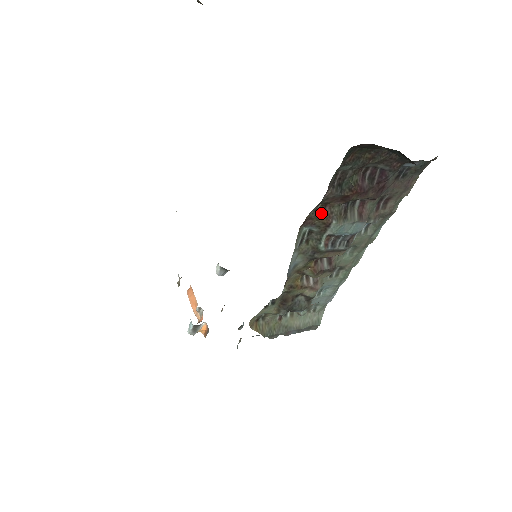
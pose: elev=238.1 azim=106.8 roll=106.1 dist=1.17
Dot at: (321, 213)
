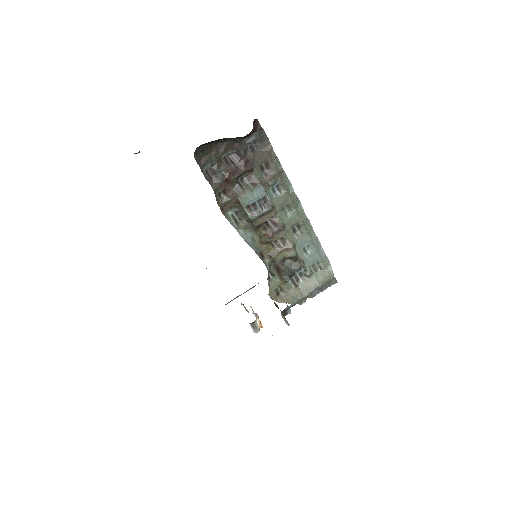
Dot at: (228, 198)
